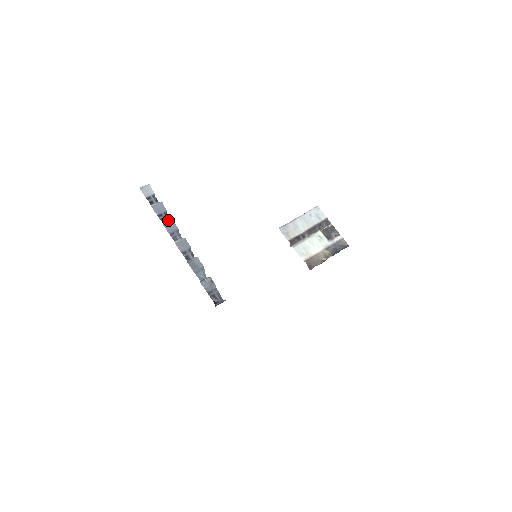
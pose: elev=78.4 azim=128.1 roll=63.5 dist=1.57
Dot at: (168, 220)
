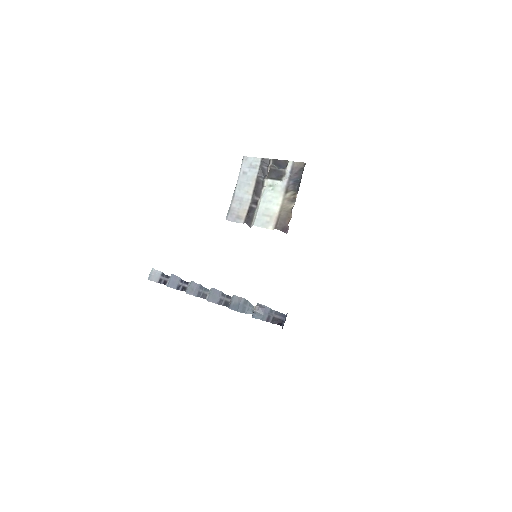
Dot at: (187, 285)
